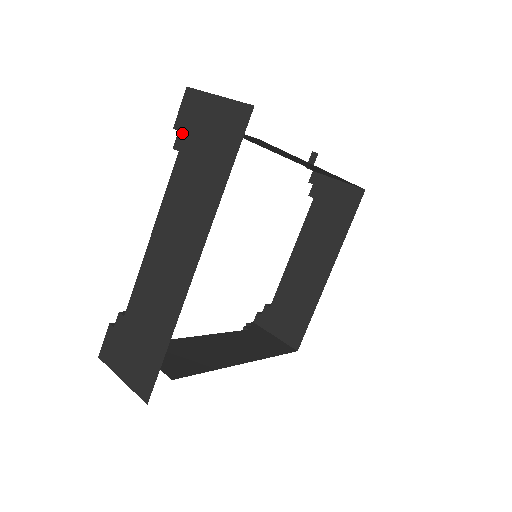
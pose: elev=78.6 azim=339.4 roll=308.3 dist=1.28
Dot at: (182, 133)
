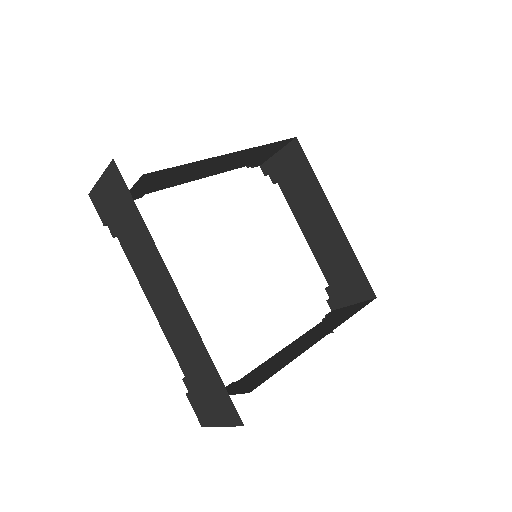
Dot at: (108, 223)
